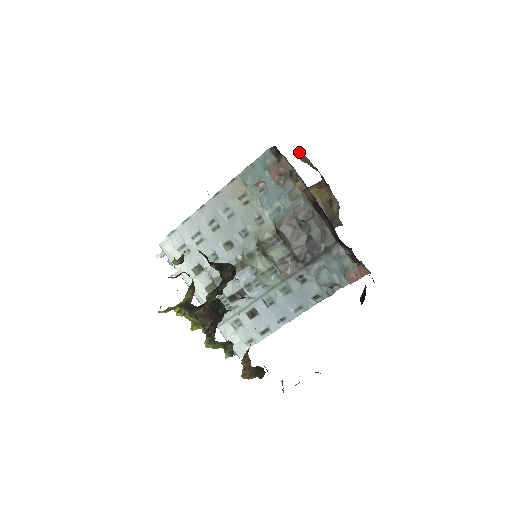
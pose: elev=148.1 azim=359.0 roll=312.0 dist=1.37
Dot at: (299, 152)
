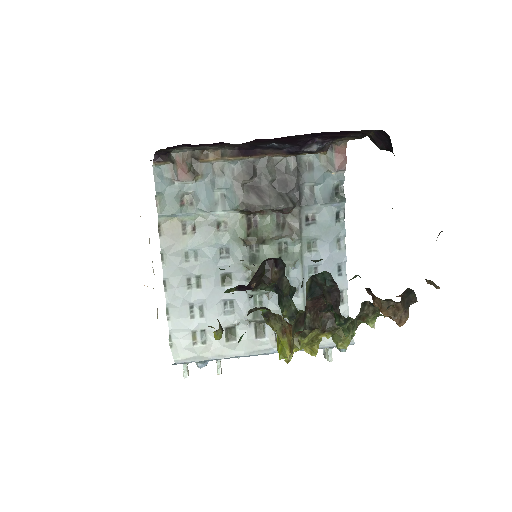
Dot at: occluded
